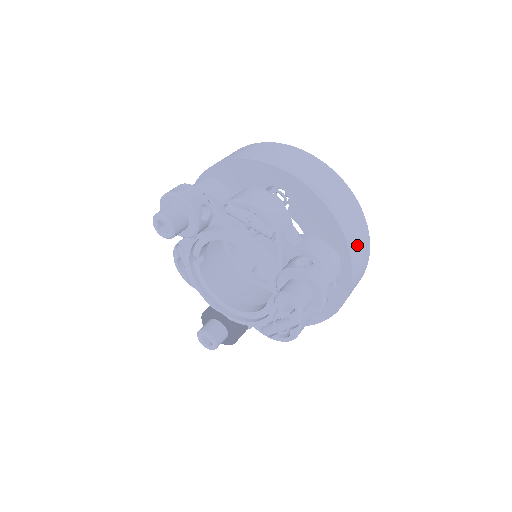
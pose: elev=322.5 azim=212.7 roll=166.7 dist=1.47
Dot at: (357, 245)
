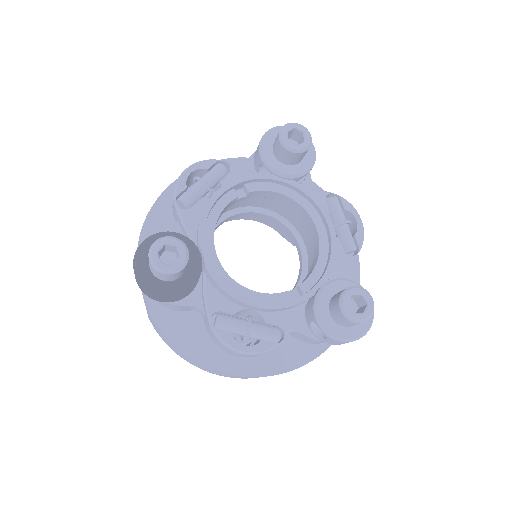
Dot at: occluded
